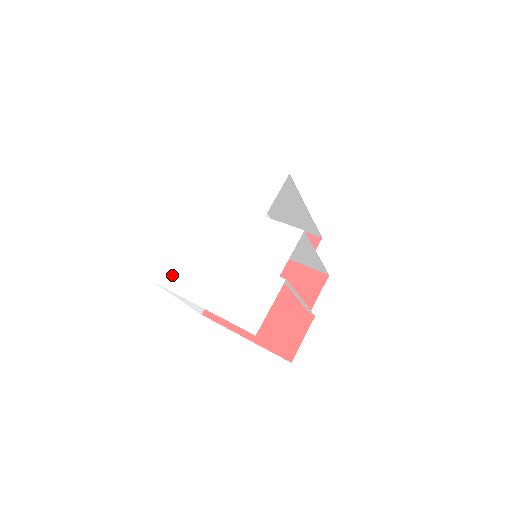
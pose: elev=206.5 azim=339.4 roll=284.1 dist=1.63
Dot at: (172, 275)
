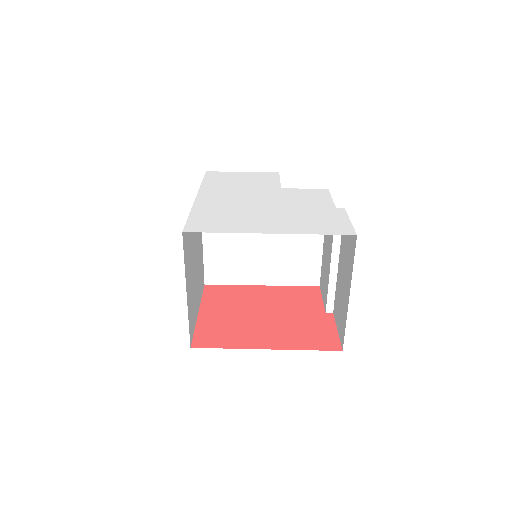
Dot at: (207, 224)
